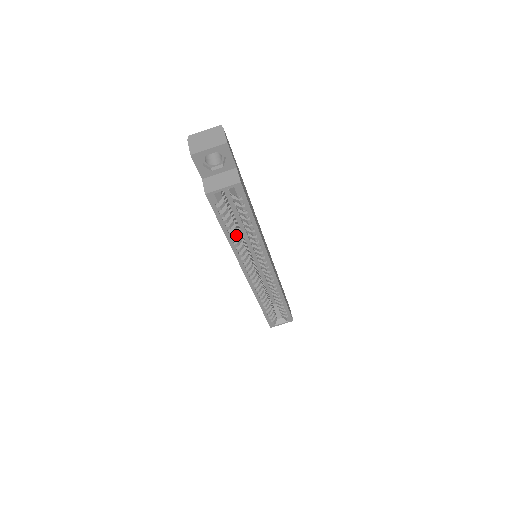
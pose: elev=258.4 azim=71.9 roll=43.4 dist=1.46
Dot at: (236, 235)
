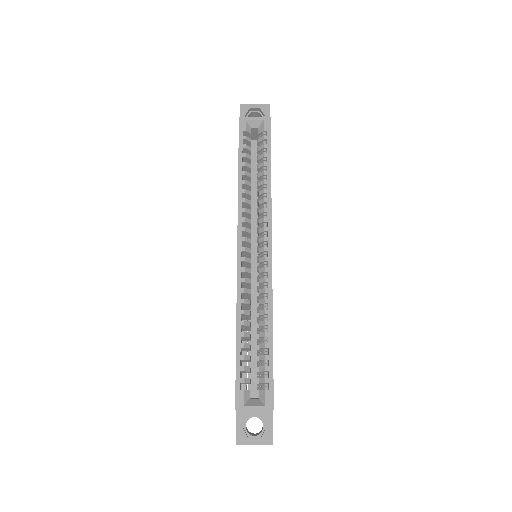
Dot at: (248, 181)
